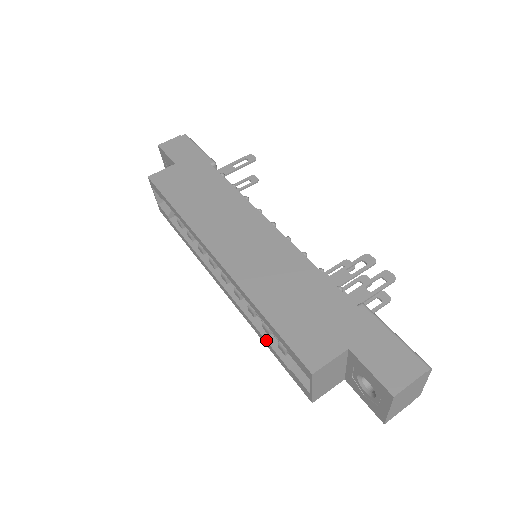
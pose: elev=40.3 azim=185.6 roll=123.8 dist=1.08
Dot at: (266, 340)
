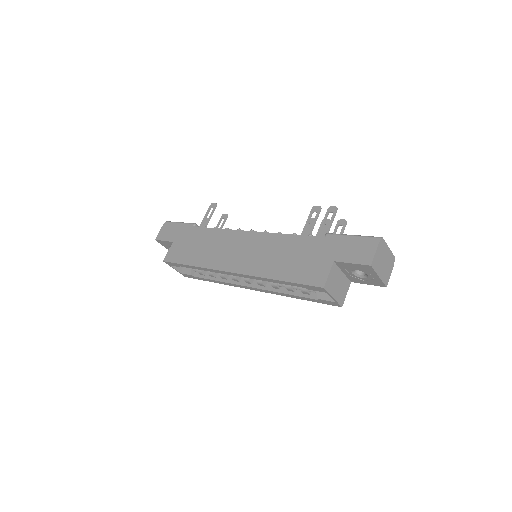
Dot at: (294, 295)
